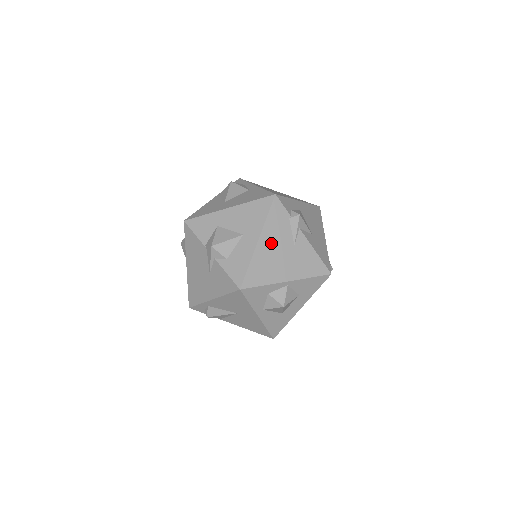
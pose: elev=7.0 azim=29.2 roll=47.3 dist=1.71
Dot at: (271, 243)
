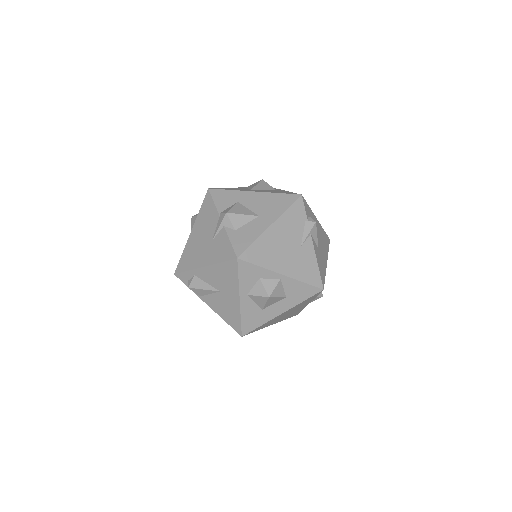
Dot at: (281, 233)
